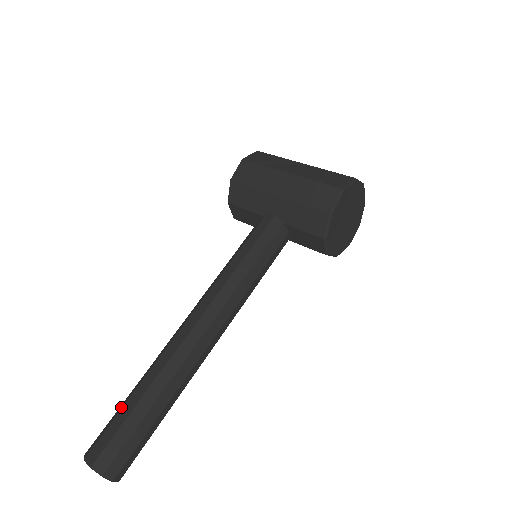
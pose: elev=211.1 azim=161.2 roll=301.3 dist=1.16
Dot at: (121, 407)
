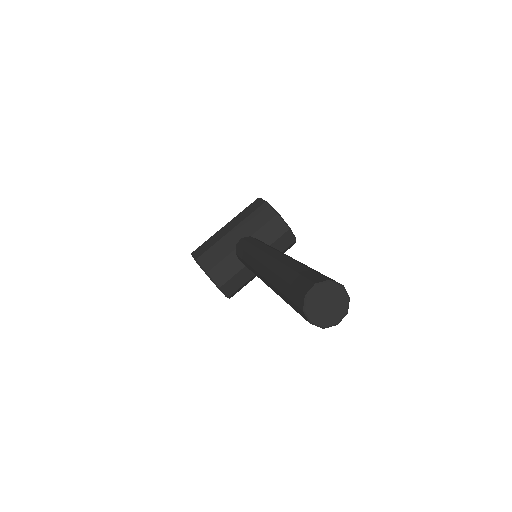
Dot at: (284, 286)
